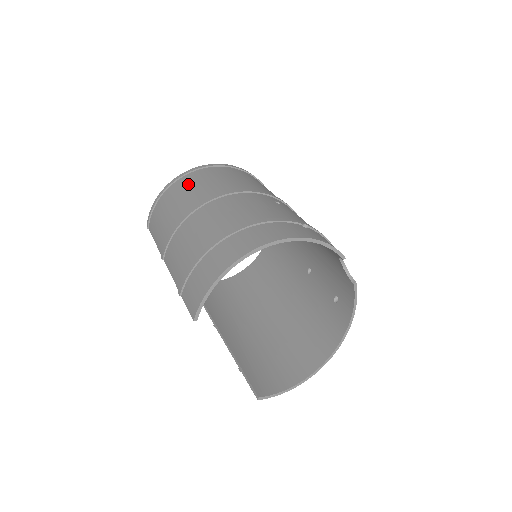
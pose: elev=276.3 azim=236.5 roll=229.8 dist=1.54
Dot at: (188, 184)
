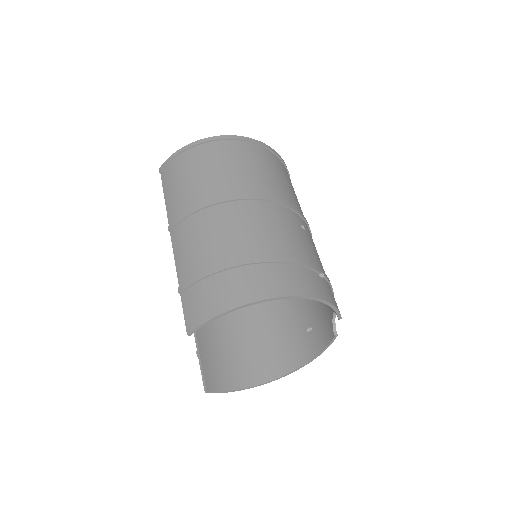
Dot at: (223, 156)
